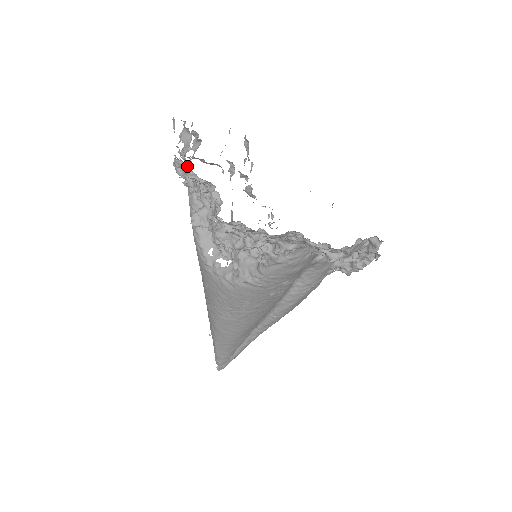
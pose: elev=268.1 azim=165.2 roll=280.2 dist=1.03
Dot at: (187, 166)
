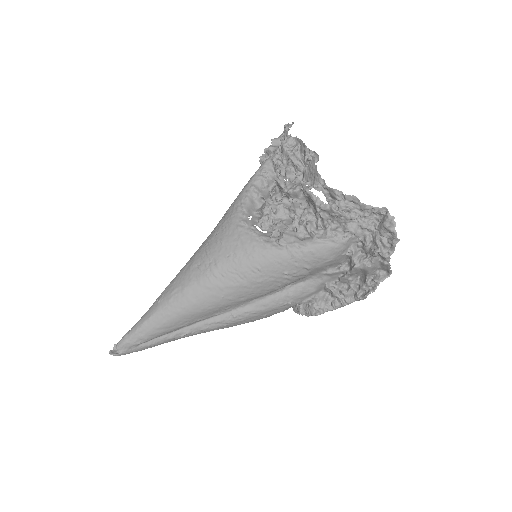
Dot at: occluded
